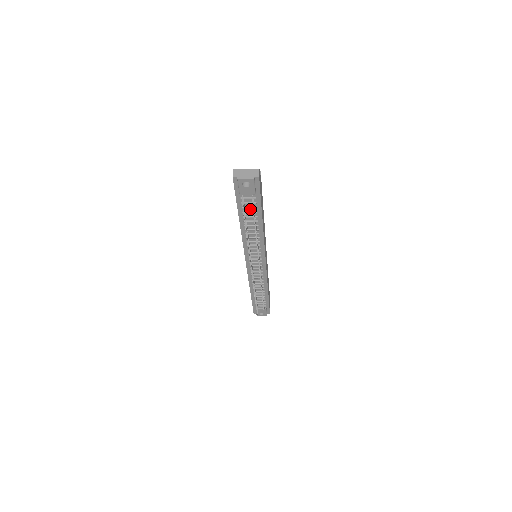
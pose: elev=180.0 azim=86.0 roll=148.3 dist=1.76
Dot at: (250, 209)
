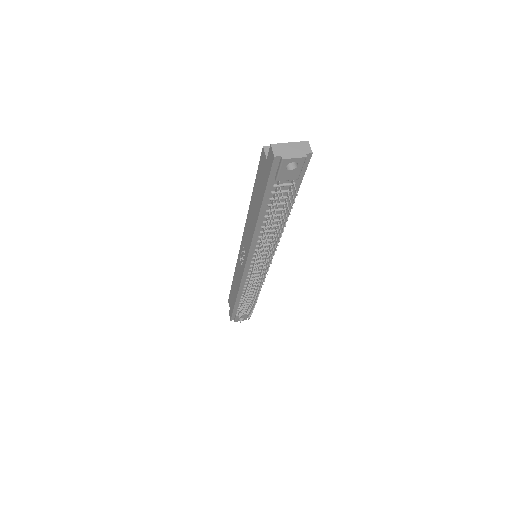
Dot at: occluded
